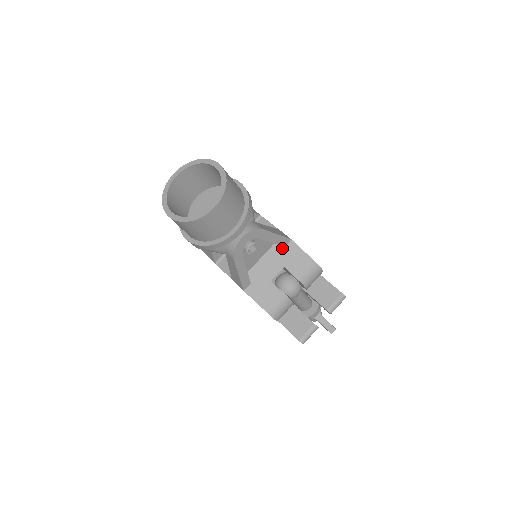
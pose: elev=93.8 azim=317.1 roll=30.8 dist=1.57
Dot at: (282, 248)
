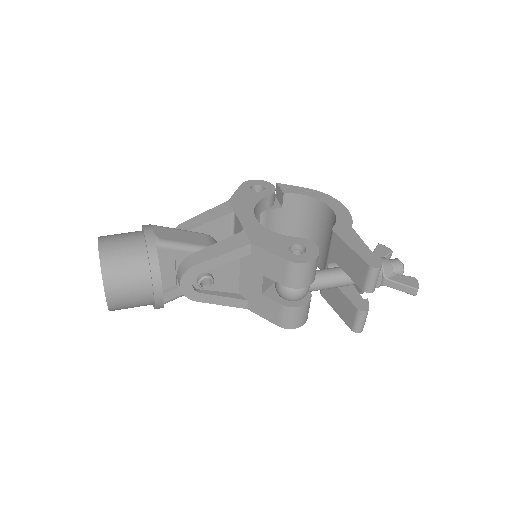
Dot at: (249, 256)
